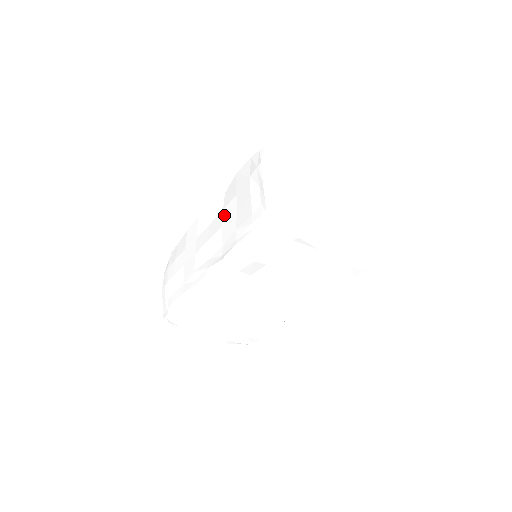
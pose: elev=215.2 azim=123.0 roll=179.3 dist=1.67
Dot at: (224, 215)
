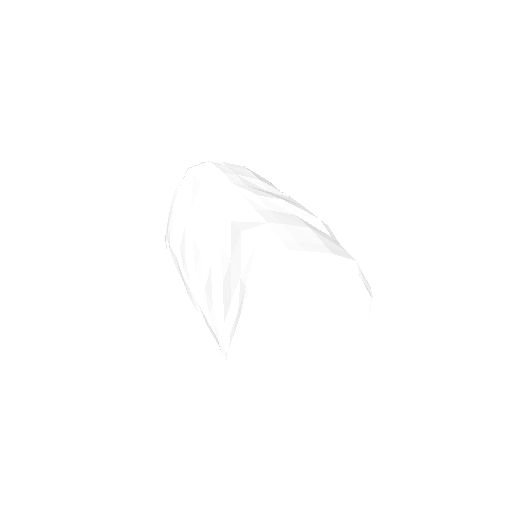
Dot at: (217, 257)
